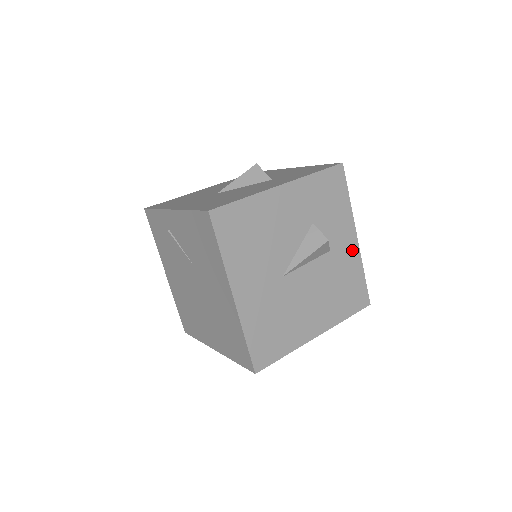
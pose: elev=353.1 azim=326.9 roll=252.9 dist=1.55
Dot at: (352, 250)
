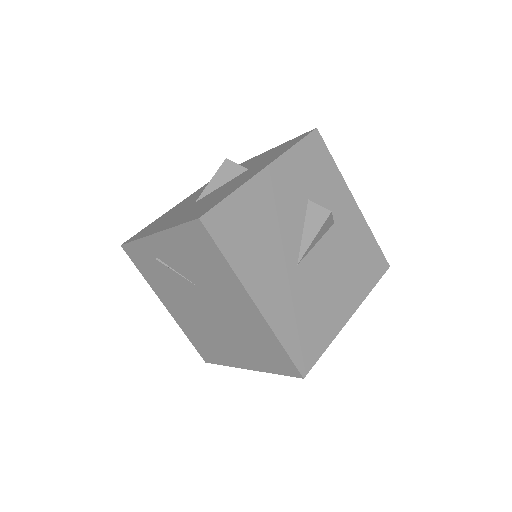
Dot at: (355, 216)
